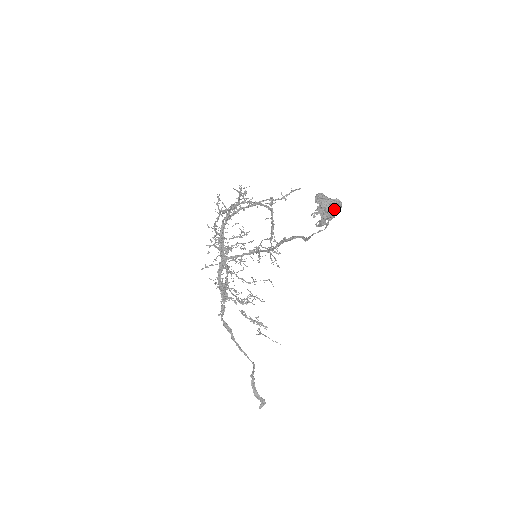
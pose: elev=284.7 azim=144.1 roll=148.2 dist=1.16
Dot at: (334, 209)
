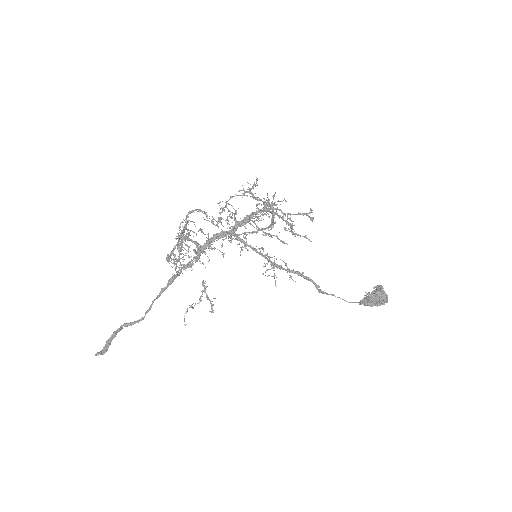
Dot at: occluded
